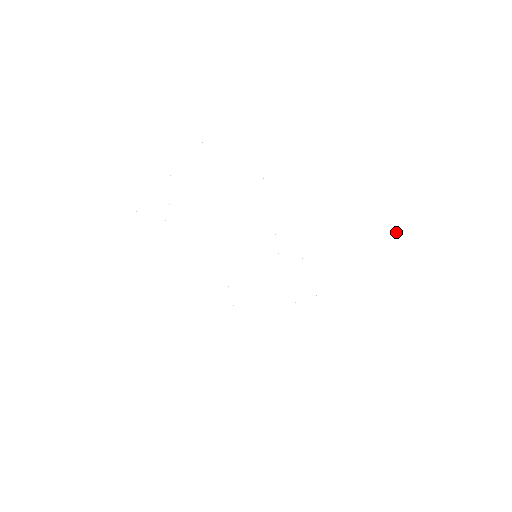
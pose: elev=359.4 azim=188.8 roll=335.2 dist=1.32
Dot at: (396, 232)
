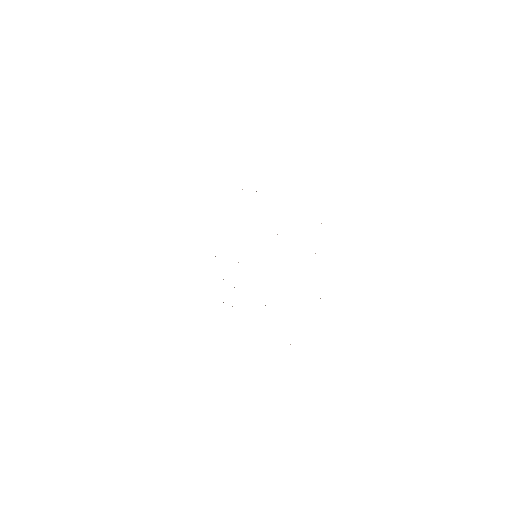
Dot at: occluded
